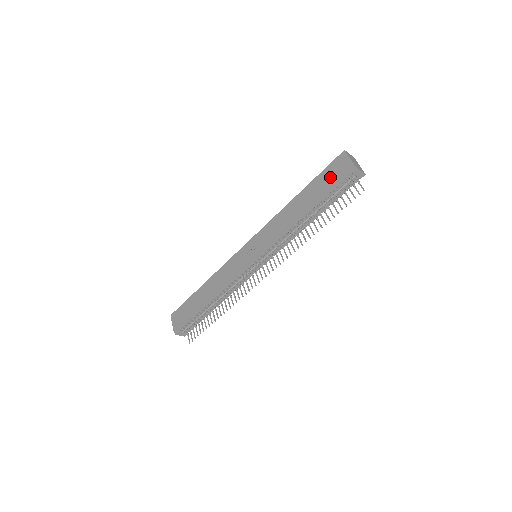
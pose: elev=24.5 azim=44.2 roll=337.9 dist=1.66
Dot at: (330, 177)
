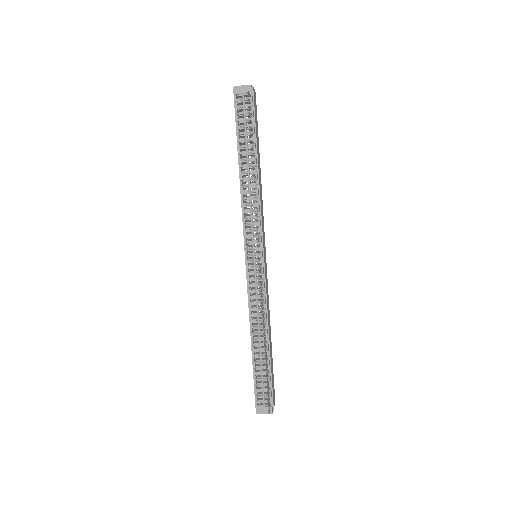
Dot at: occluded
